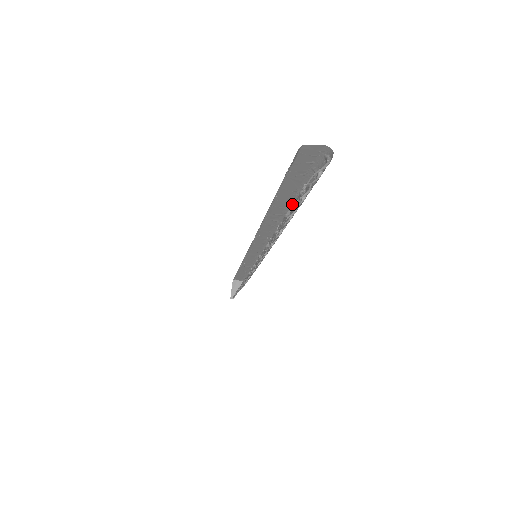
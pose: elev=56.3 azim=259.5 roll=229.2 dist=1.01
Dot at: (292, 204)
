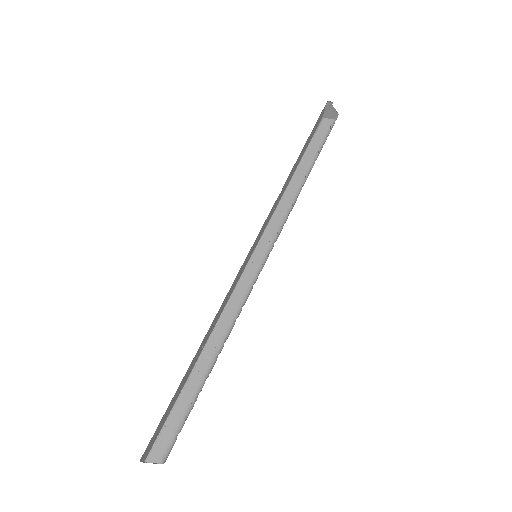
Dot at: occluded
